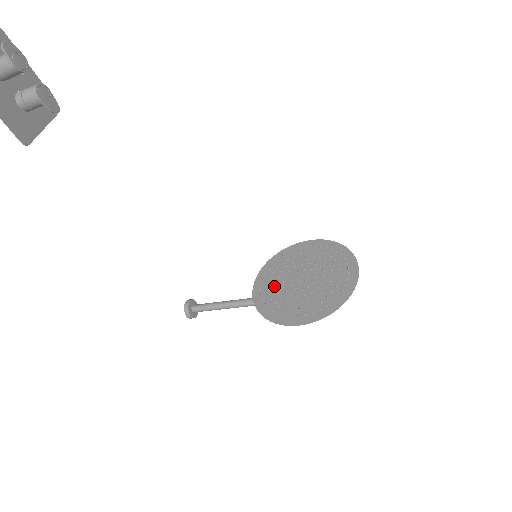
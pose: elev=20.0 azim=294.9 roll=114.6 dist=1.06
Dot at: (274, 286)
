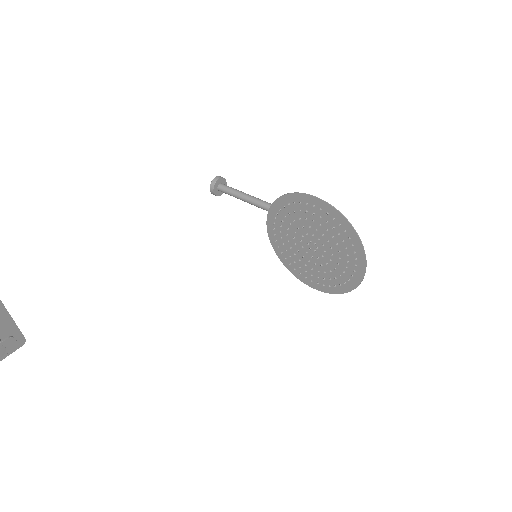
Dot at: (286, 238)
